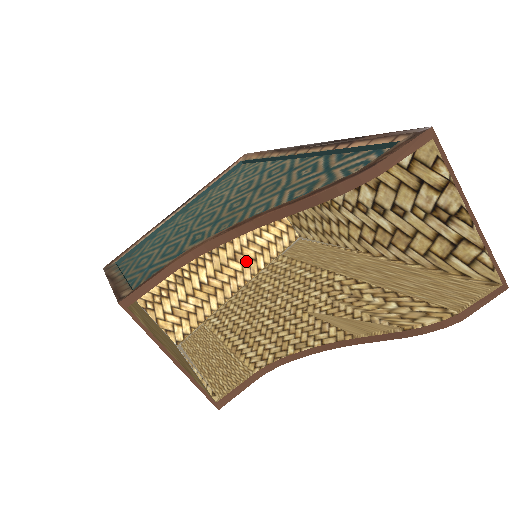
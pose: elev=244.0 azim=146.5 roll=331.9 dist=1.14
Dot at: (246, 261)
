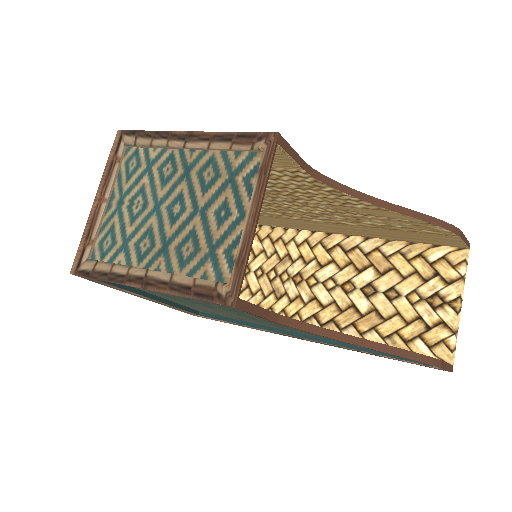
Dot at: occluded
